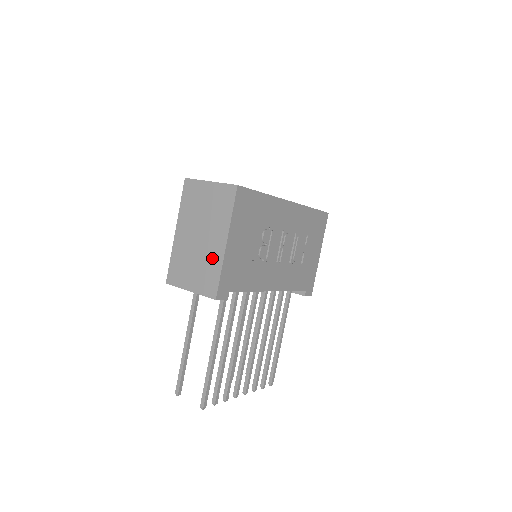
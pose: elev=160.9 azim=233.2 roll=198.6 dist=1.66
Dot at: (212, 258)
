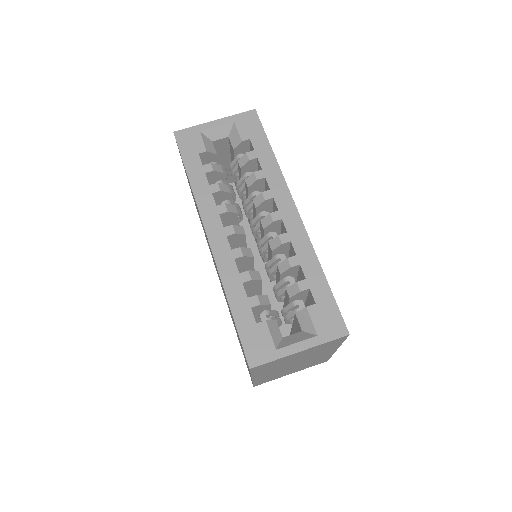
Dot at: occluded
